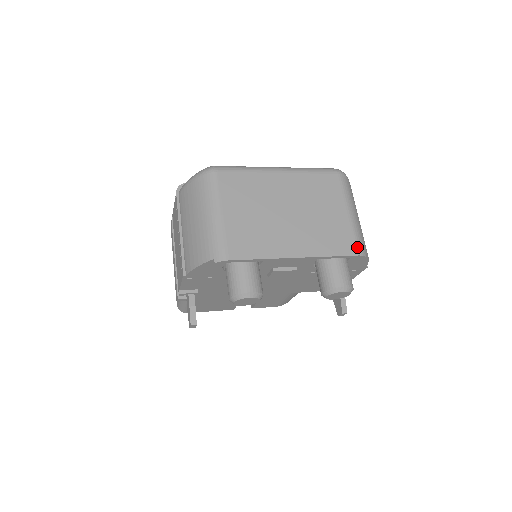
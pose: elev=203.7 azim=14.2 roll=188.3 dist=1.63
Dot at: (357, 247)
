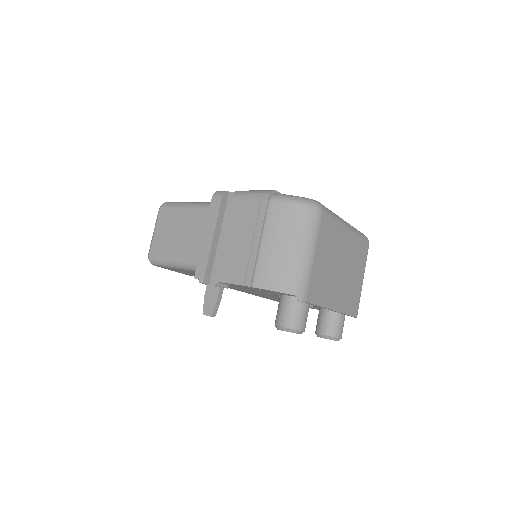
Dot at: occluded
